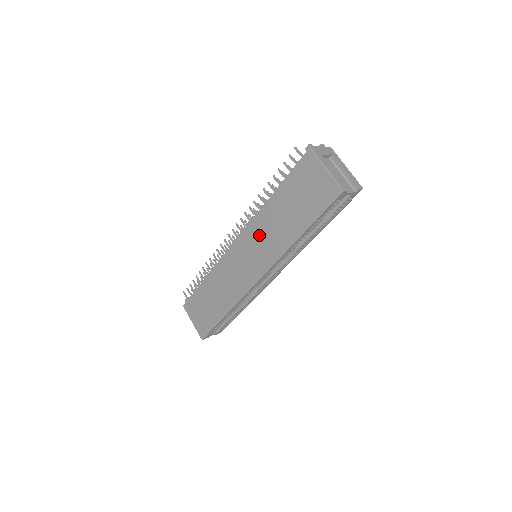
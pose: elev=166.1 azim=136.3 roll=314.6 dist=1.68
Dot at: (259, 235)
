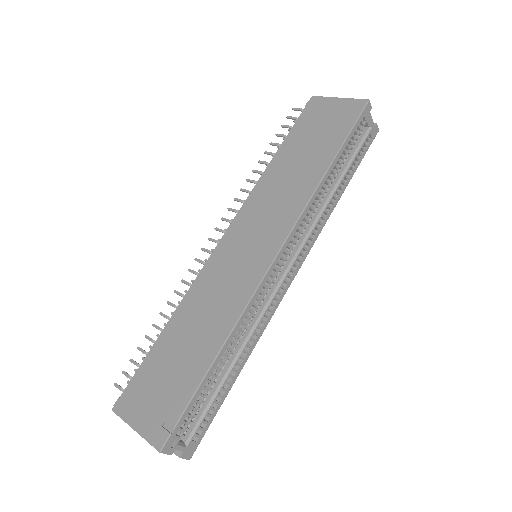
Dot at: (264, 203)
